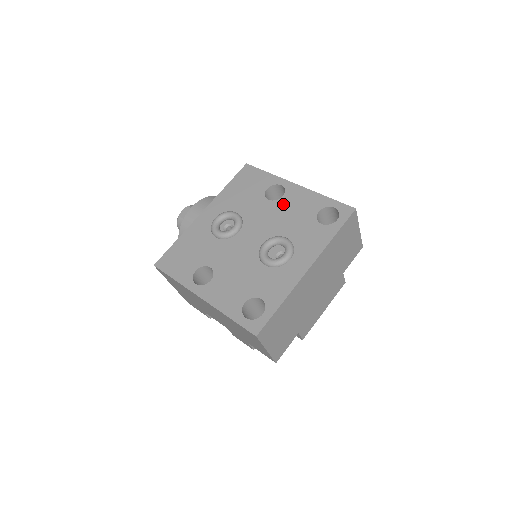
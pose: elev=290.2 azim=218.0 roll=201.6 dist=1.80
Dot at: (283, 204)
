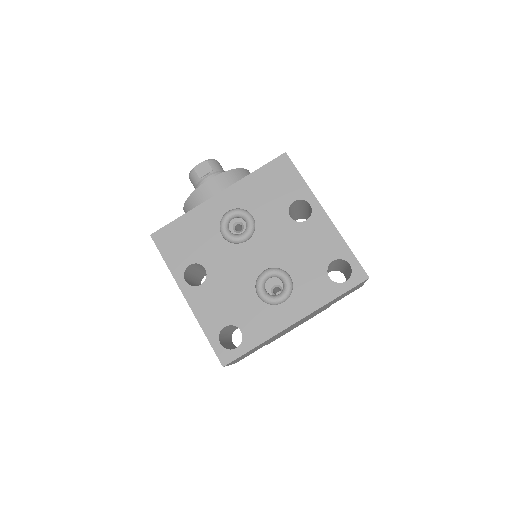
Dot at: (302, 231)
